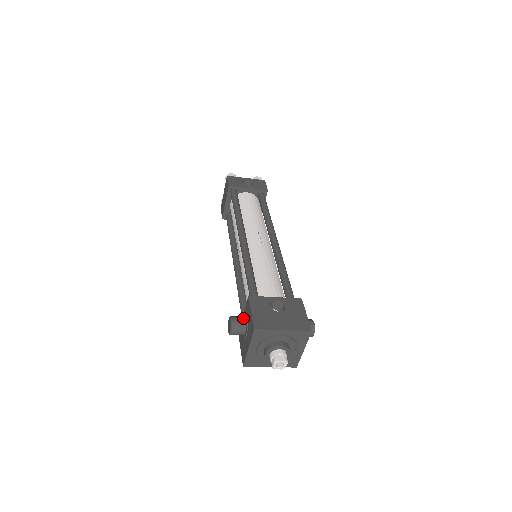
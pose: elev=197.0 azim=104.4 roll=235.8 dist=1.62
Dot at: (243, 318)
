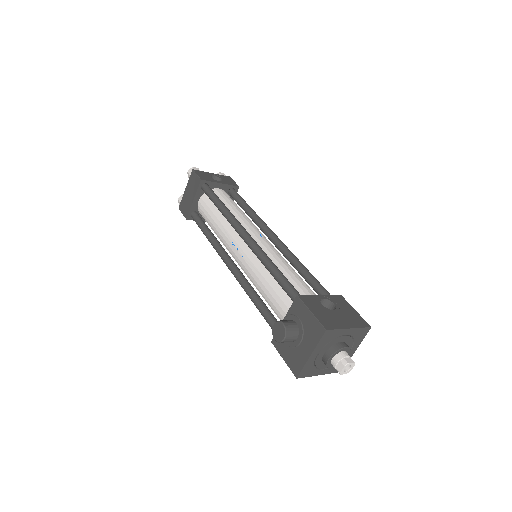
Dot at: (293, 321)
